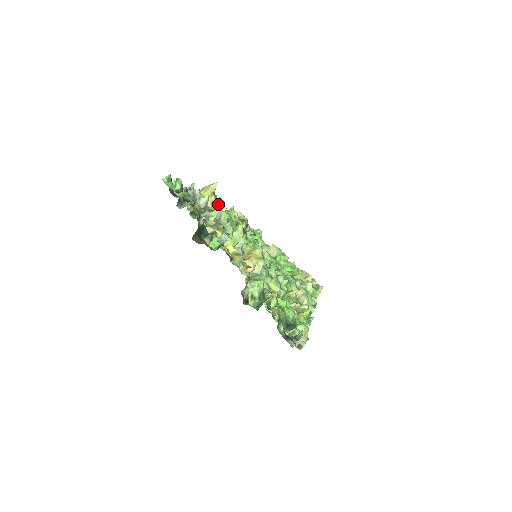
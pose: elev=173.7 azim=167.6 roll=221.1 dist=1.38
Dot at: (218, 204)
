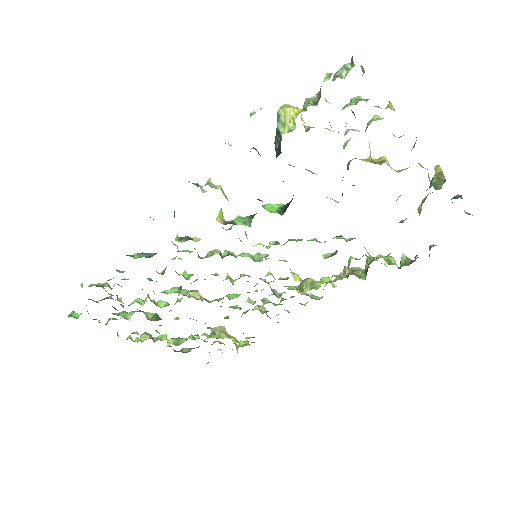
Dot at: (304, 125)
